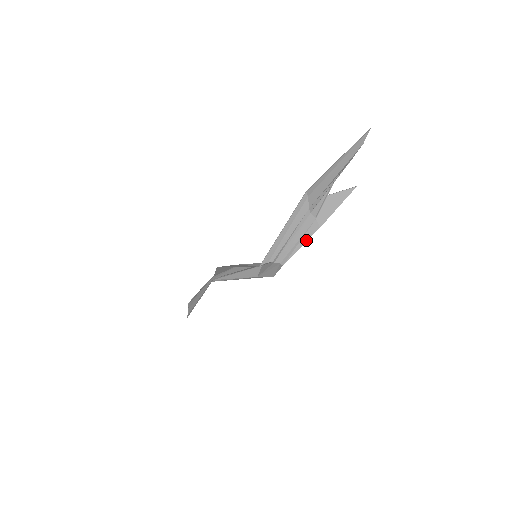
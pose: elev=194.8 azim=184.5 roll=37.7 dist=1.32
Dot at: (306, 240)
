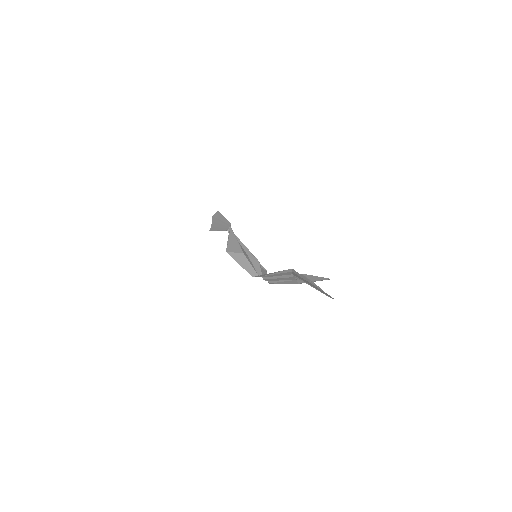
Dot at: (288, 283)
